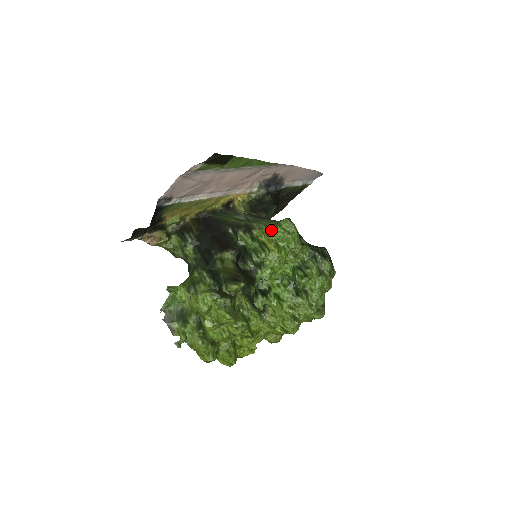
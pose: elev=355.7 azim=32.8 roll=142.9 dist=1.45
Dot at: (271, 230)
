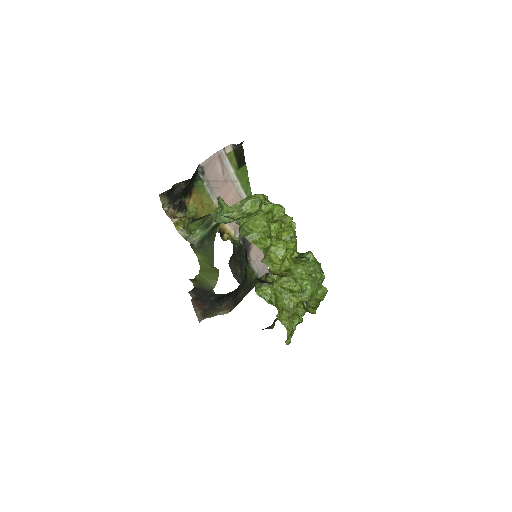
Dot at: occluded
